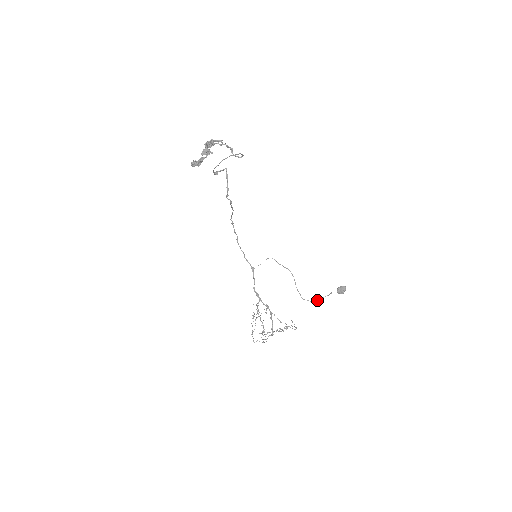
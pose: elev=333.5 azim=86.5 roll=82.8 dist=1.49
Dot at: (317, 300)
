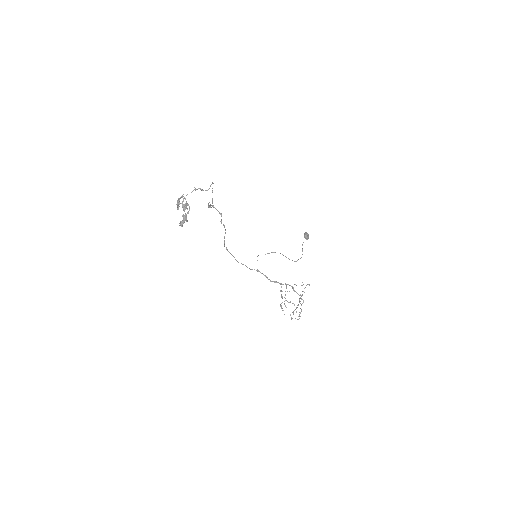
Dot at: (302, 254)
